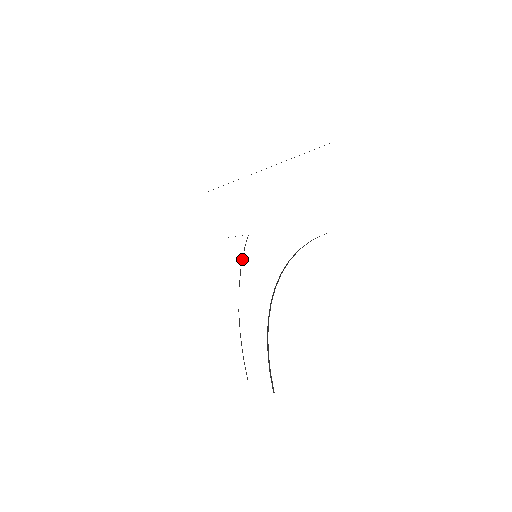
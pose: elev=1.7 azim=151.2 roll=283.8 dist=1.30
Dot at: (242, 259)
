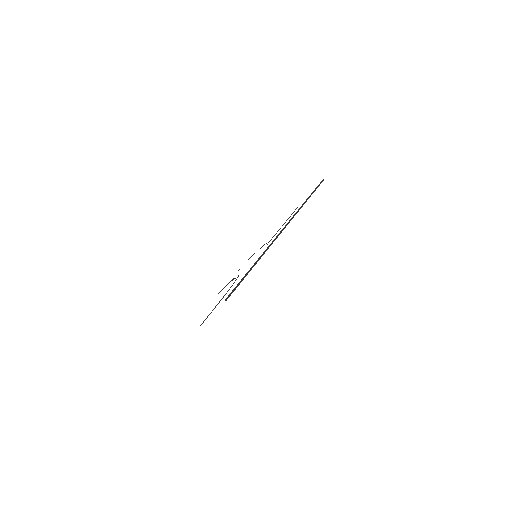
Dot at: occluded
